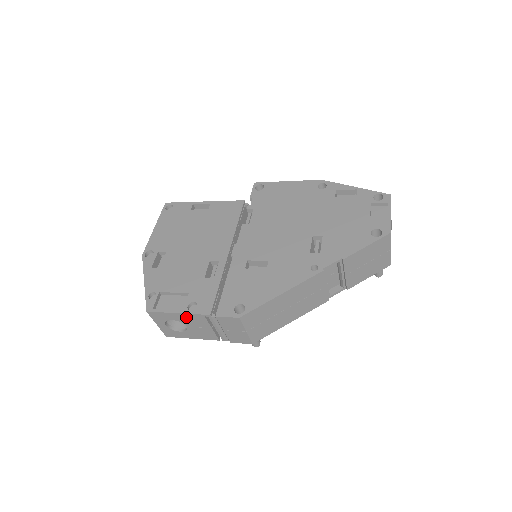
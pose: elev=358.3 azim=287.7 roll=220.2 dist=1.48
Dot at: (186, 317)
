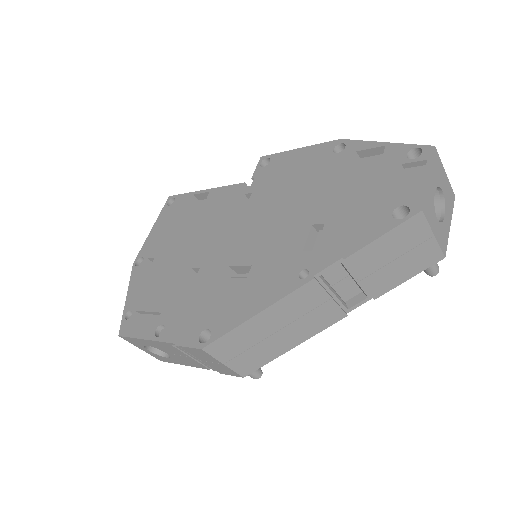
Dot at: (156, 344)
